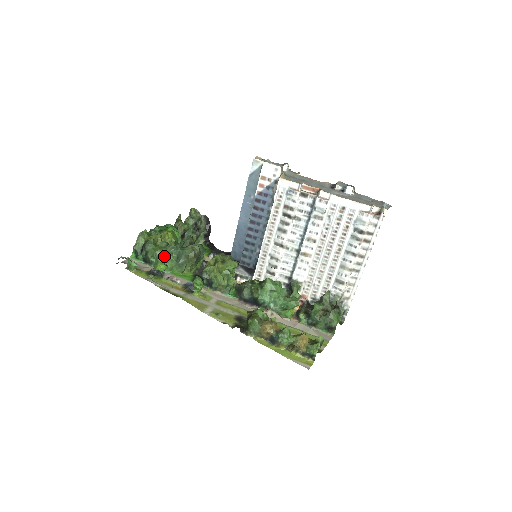
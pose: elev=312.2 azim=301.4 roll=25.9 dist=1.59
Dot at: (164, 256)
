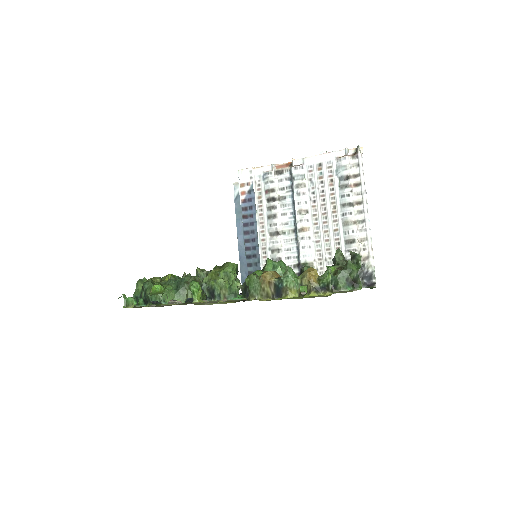
Dot at: occluded
